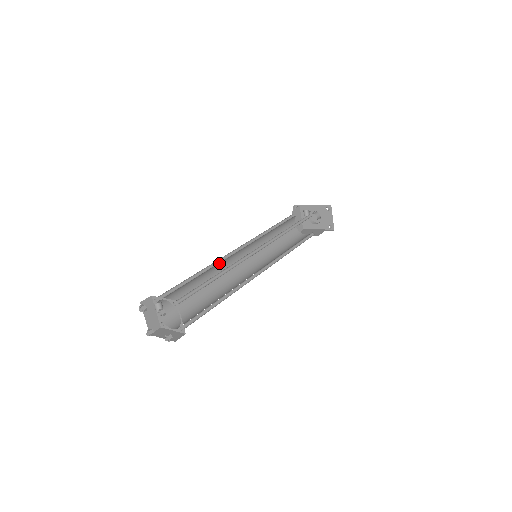
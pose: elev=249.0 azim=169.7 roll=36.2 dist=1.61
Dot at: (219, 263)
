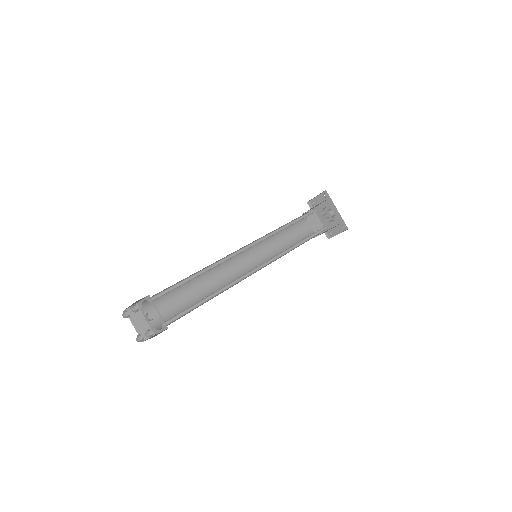
Dot at: occluded
